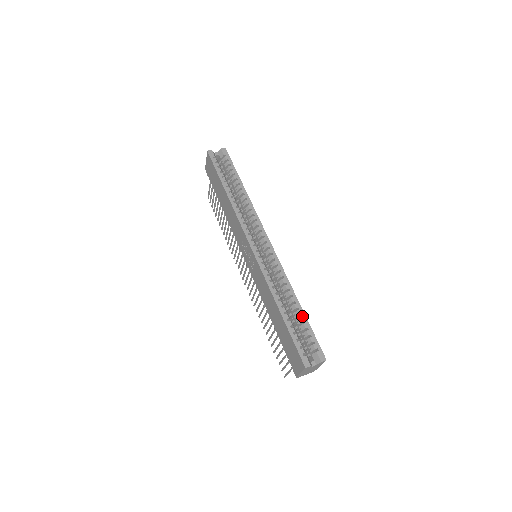
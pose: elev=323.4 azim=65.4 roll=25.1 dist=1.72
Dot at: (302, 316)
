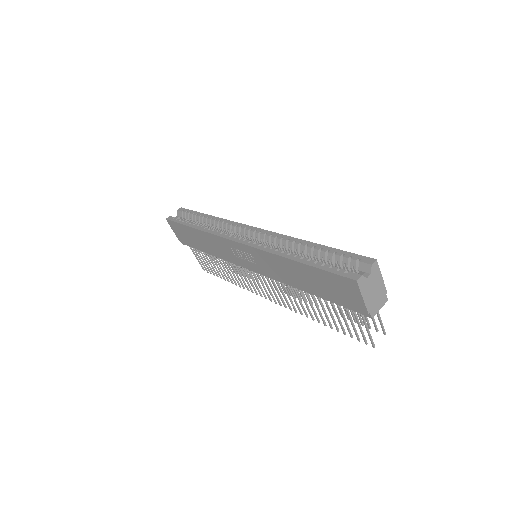
Dot at: (322, 248)
